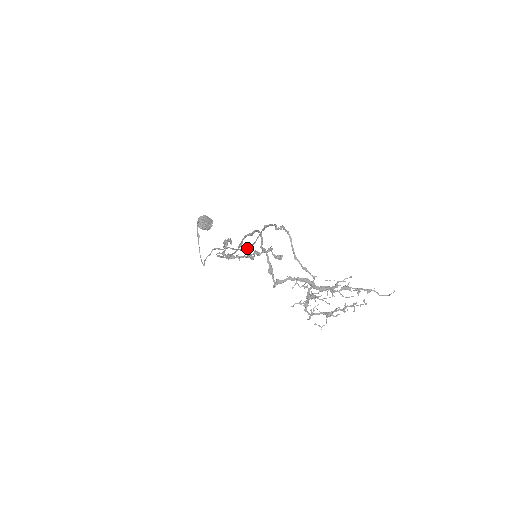
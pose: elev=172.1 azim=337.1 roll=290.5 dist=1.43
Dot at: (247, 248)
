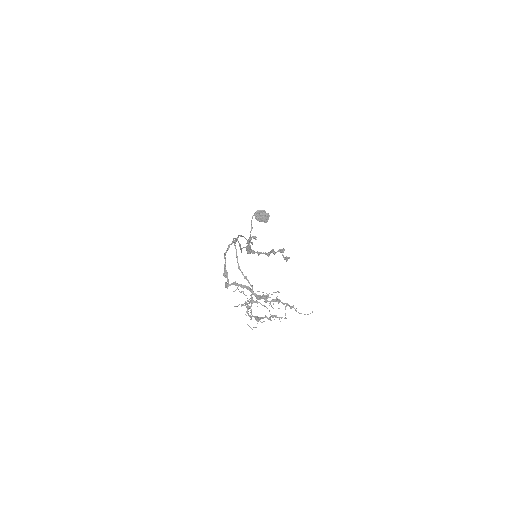
Dot at: (250, 248)
